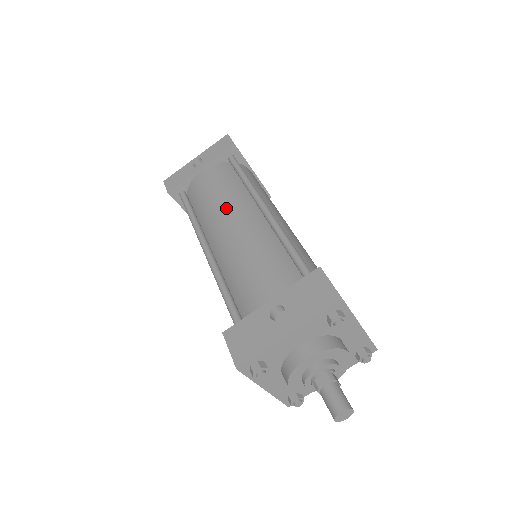
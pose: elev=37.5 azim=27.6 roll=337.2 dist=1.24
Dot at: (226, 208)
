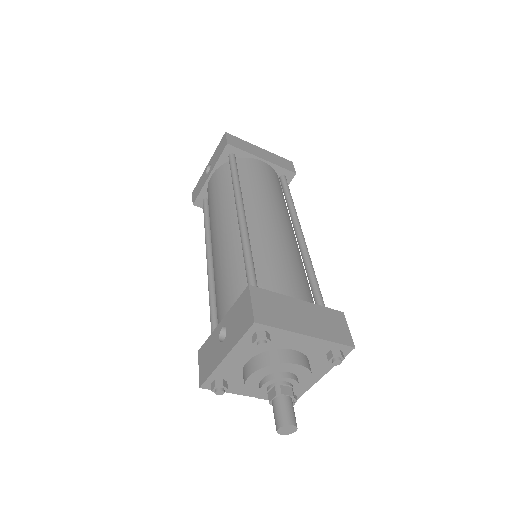
Dot at: (216, 218)
